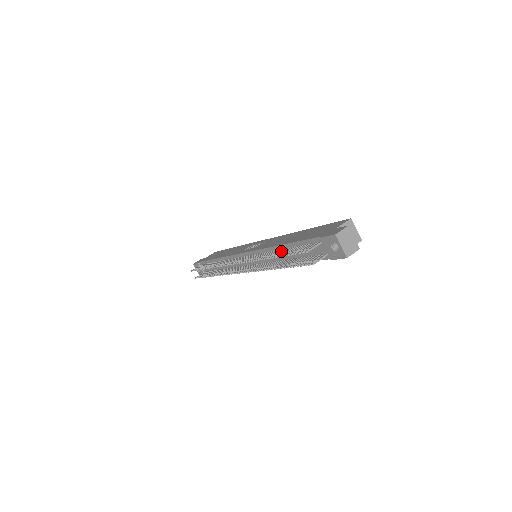
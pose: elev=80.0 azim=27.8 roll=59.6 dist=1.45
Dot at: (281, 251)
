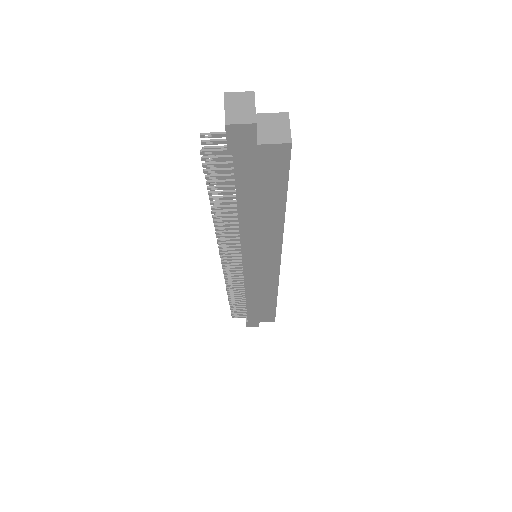
Dot at: occluded
